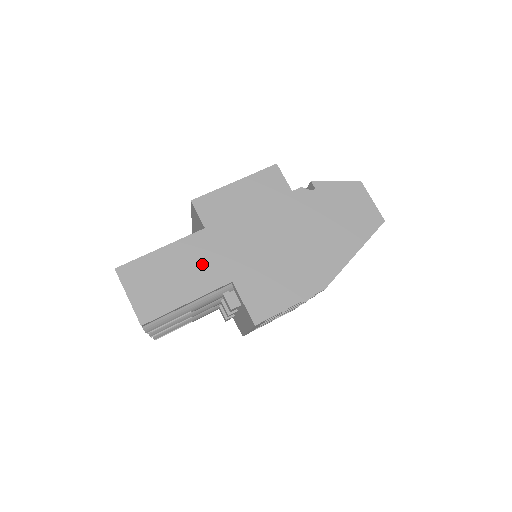
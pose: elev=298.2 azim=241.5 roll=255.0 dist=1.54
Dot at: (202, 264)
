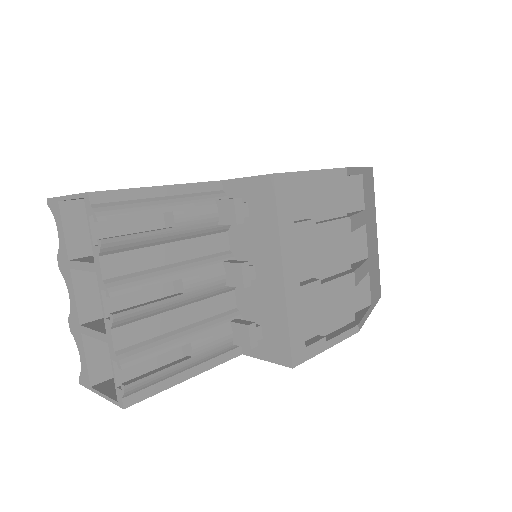
Dot at: occluded
